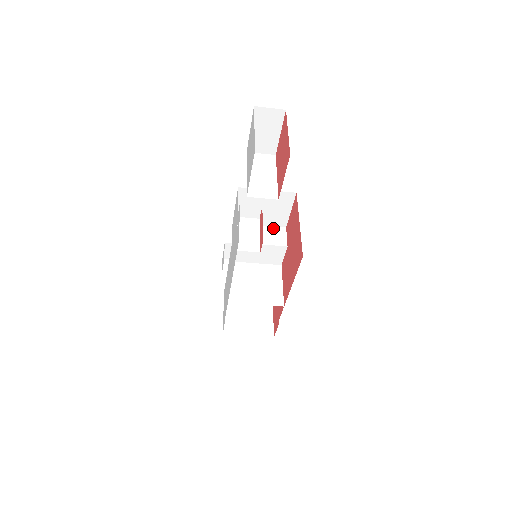
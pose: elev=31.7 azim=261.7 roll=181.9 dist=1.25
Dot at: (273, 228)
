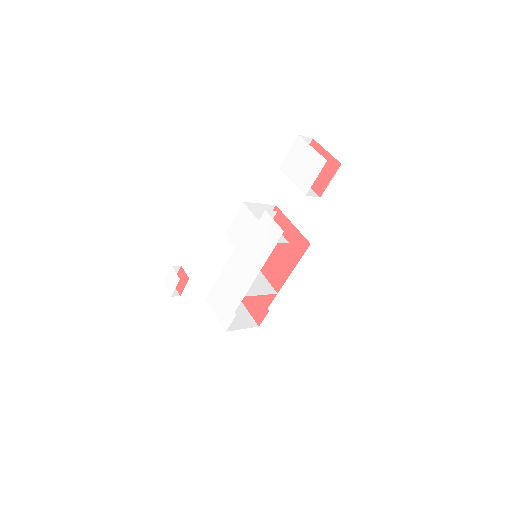
Dot at: occluded
